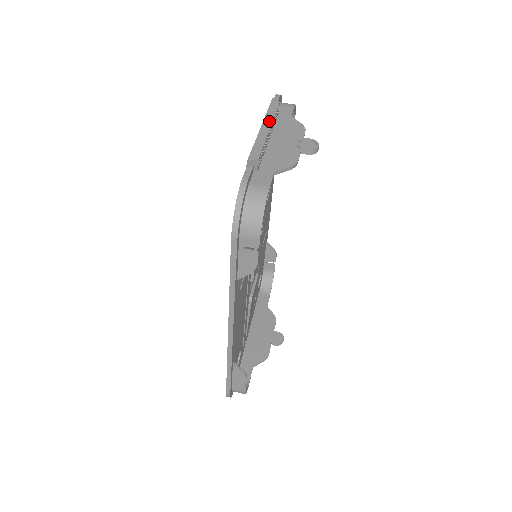
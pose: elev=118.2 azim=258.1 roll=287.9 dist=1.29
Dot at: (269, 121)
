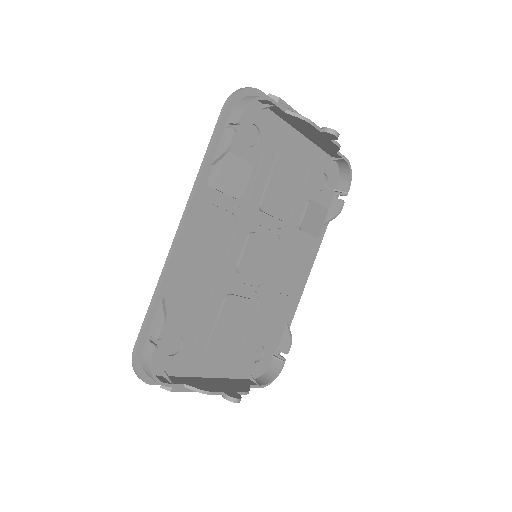
Dot at: occluded
